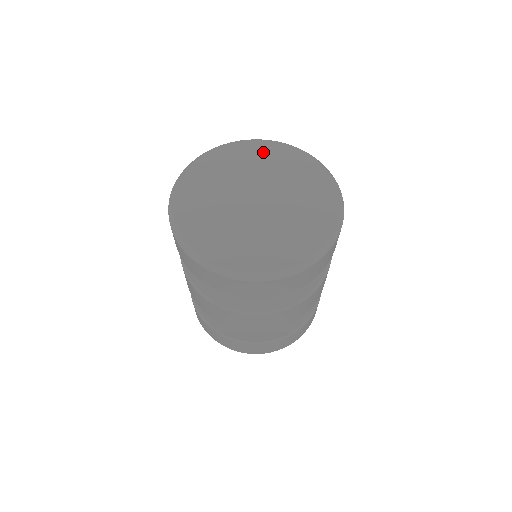
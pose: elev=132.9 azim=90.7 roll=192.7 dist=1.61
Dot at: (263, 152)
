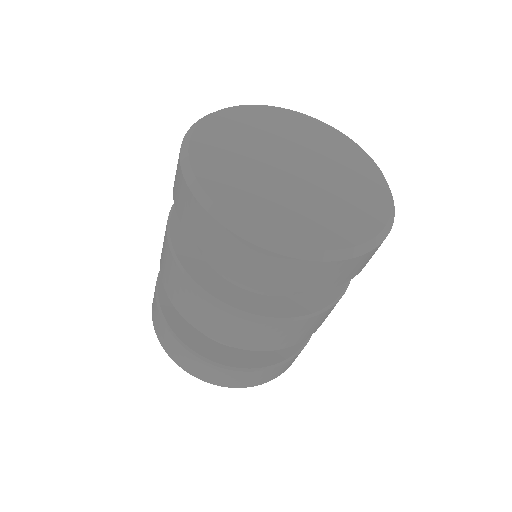
Dot at: (242, 120)
